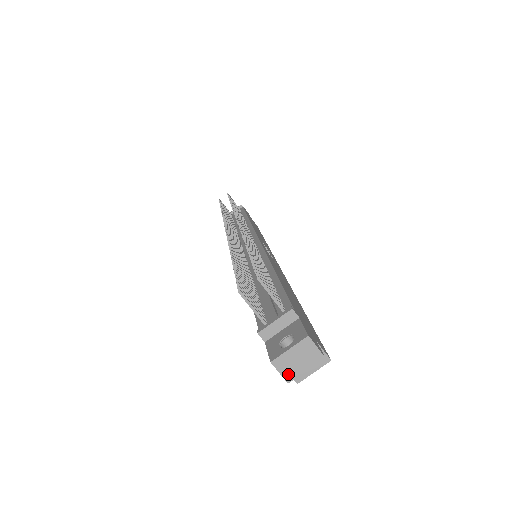
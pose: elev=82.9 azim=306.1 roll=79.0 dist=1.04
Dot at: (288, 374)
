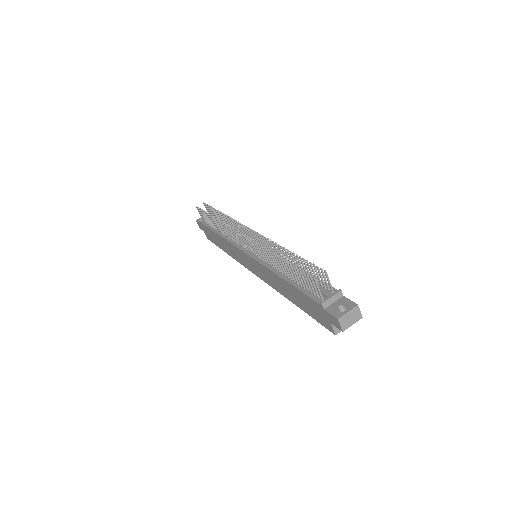
Dot at: (344, 326)
